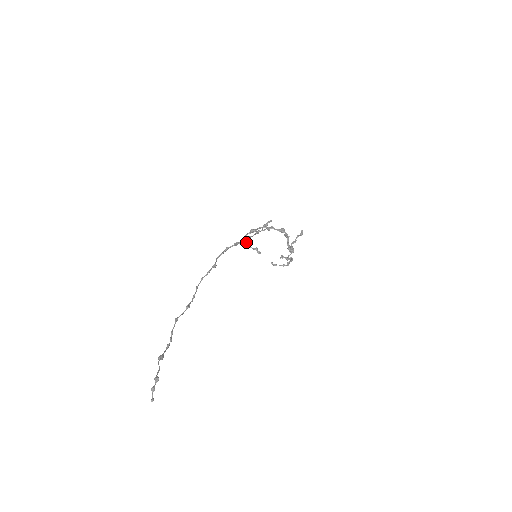
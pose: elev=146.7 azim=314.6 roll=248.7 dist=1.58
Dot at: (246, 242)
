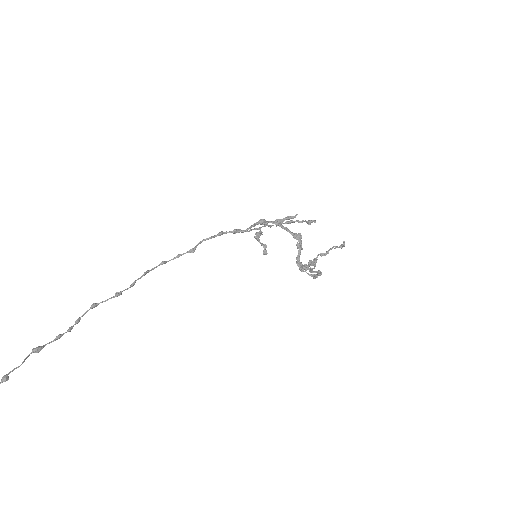
Dot at: occluded
